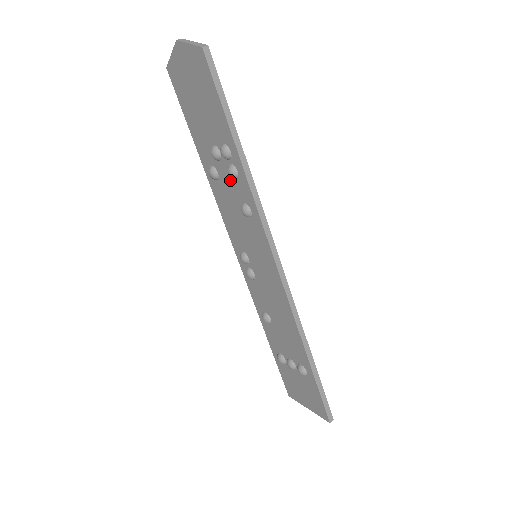
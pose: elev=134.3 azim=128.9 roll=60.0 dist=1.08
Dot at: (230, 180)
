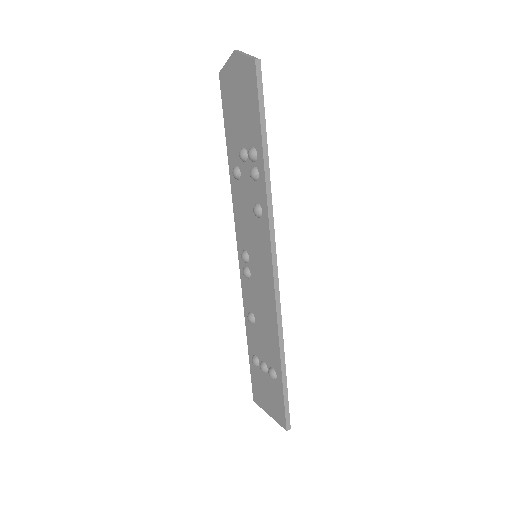
Dot at: (250, 181)
